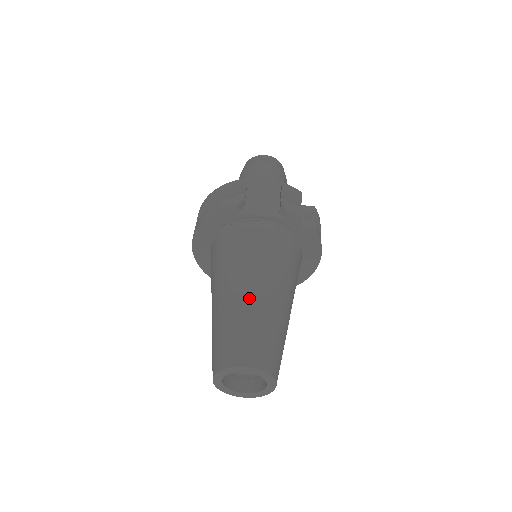
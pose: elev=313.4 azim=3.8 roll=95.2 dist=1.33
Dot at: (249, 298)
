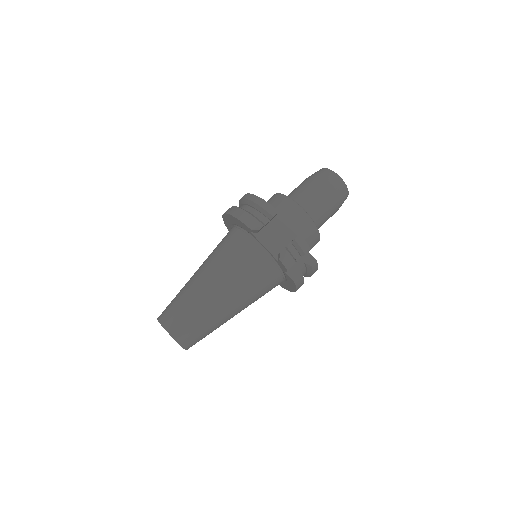
Dot at: (207, 297)
